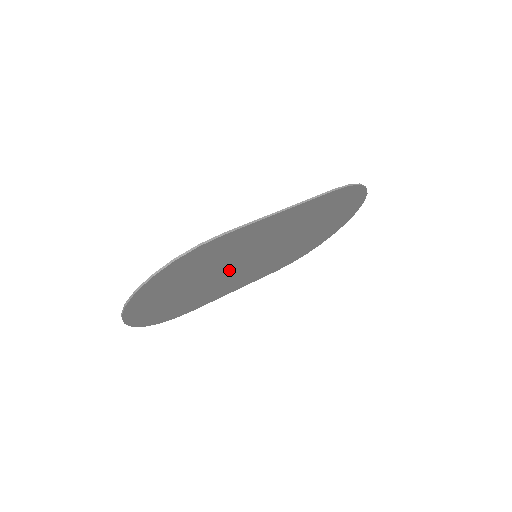
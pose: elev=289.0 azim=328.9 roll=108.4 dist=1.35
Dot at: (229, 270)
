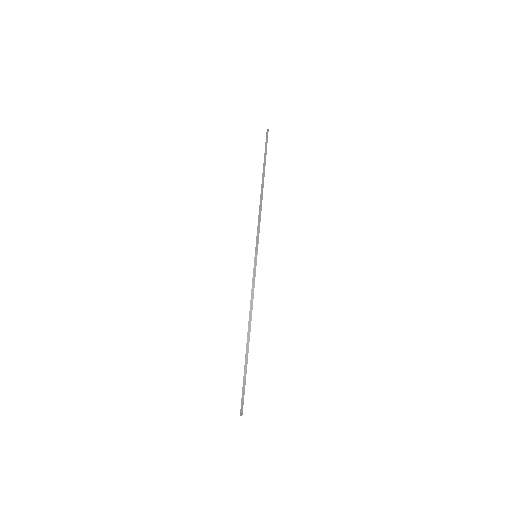
Dot at: occluded
